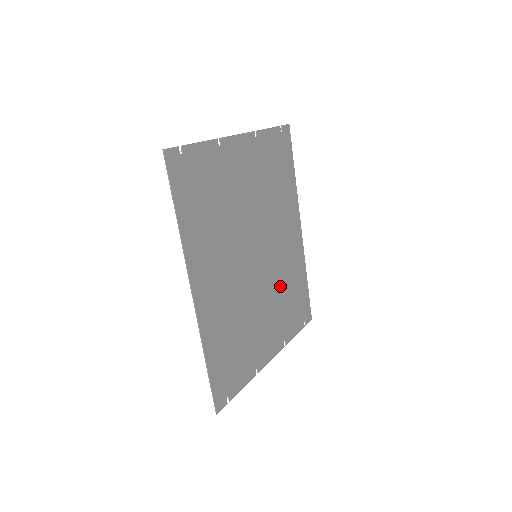
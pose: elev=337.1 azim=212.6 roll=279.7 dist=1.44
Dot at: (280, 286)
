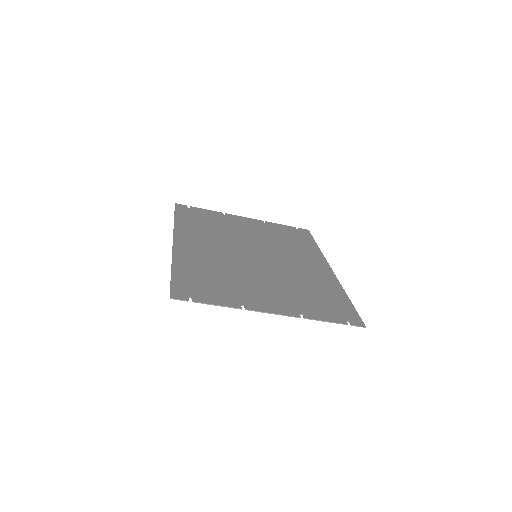
Dot at: (293, 281)
